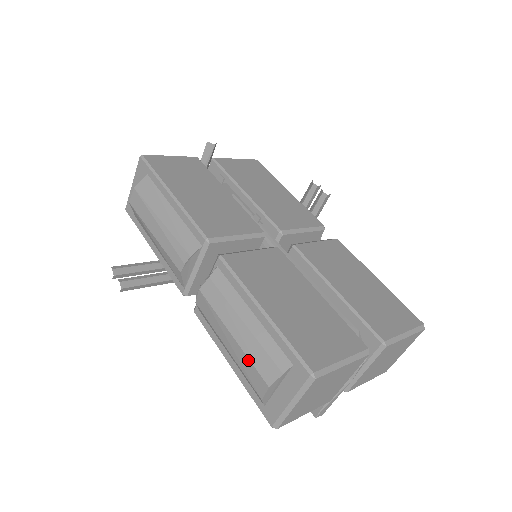
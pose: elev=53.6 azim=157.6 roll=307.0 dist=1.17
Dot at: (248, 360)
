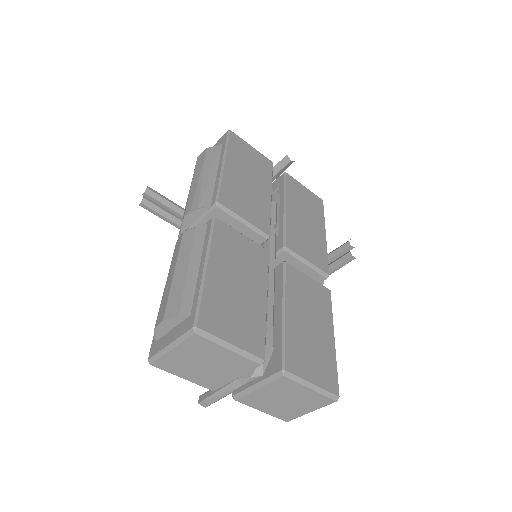
Dot at: (168, 295)
